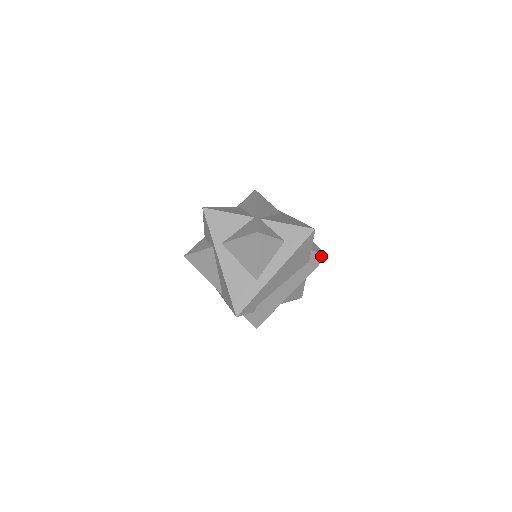
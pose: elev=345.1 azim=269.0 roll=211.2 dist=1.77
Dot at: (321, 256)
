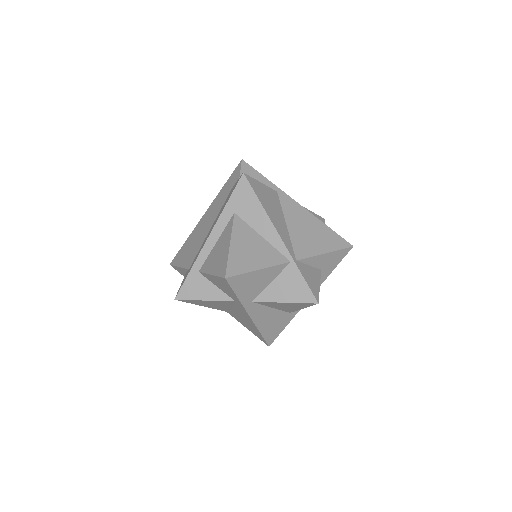
Dot at: occluded
